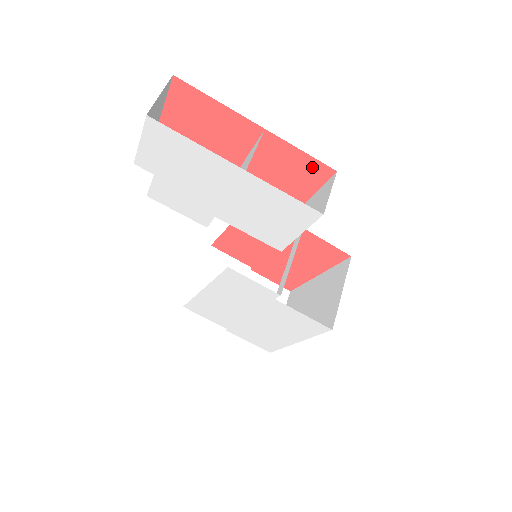
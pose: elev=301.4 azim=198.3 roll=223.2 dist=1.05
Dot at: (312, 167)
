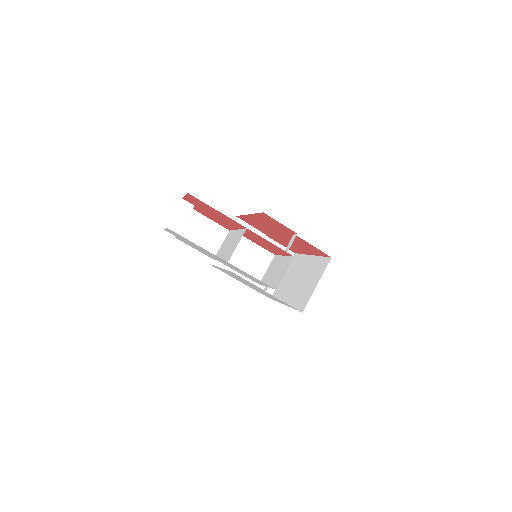
Dot at: (279, 249)
